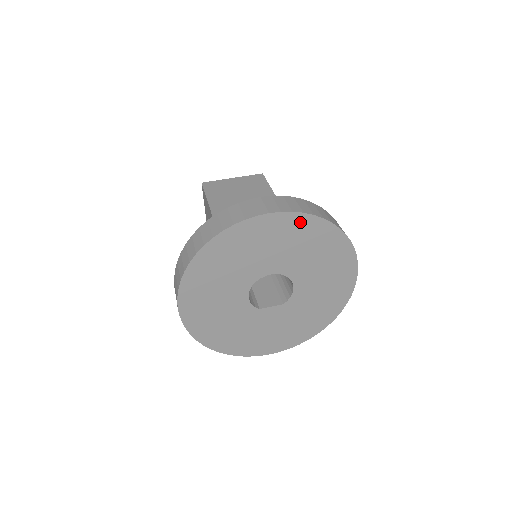
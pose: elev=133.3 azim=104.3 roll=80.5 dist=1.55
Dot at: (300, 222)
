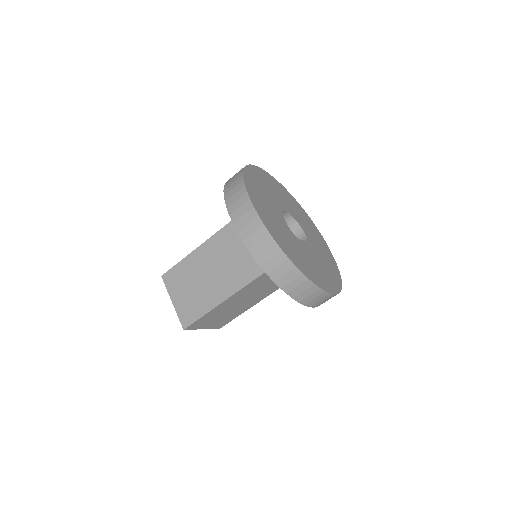
Dot at: (277, 184)
